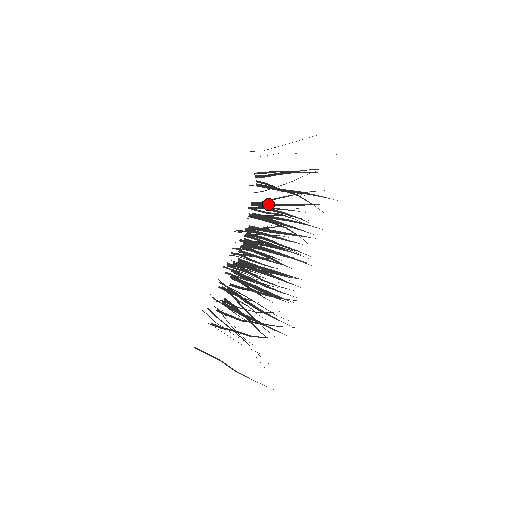
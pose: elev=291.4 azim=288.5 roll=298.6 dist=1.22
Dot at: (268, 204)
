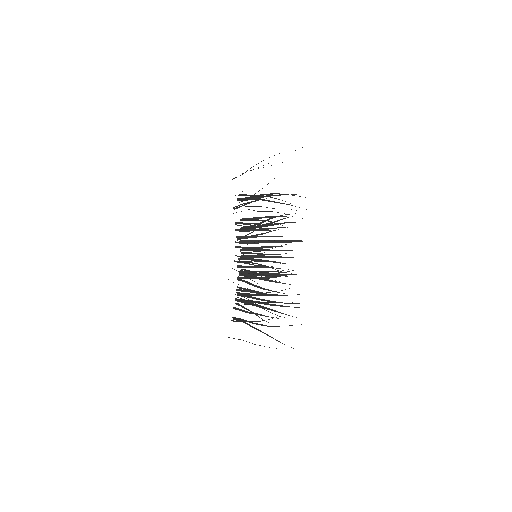
Dot at: (248, 303)
